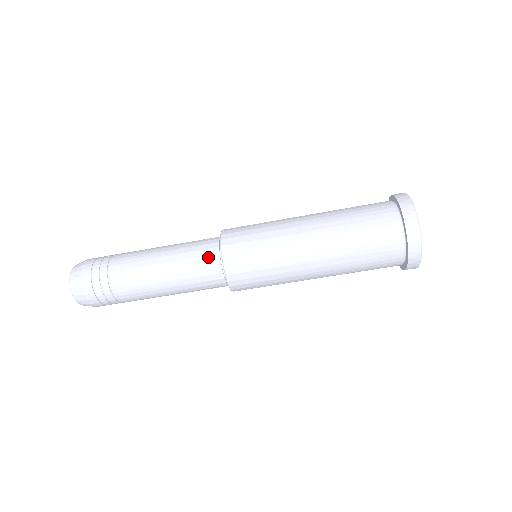
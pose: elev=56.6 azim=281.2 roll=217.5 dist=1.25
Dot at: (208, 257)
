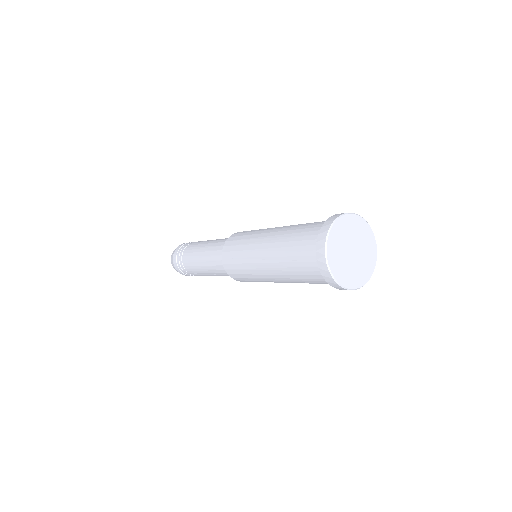
Dot at: (222, 267)
